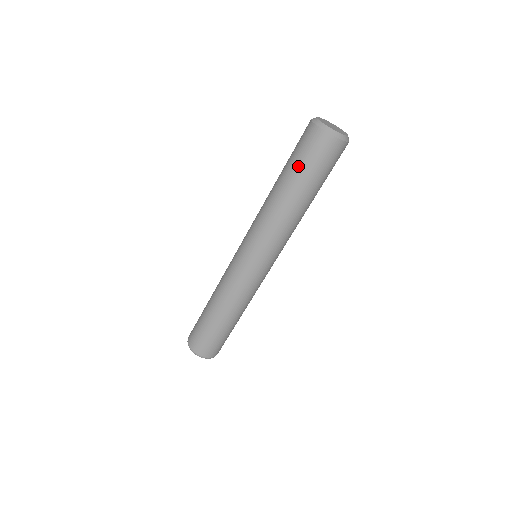
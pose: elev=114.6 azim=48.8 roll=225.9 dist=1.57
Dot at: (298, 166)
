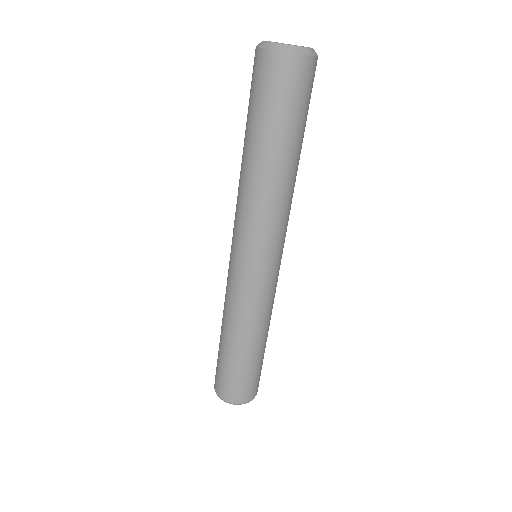
Dot at: (252, 112)
